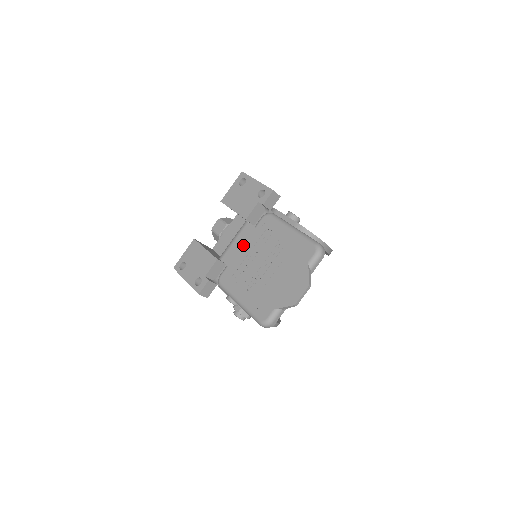
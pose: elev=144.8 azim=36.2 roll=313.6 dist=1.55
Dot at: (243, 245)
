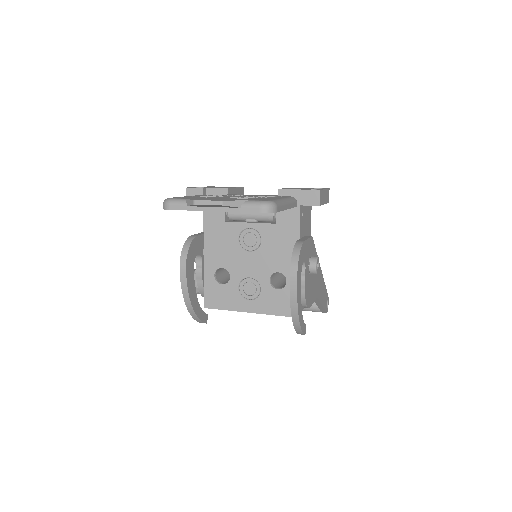
Dot at: occluded
